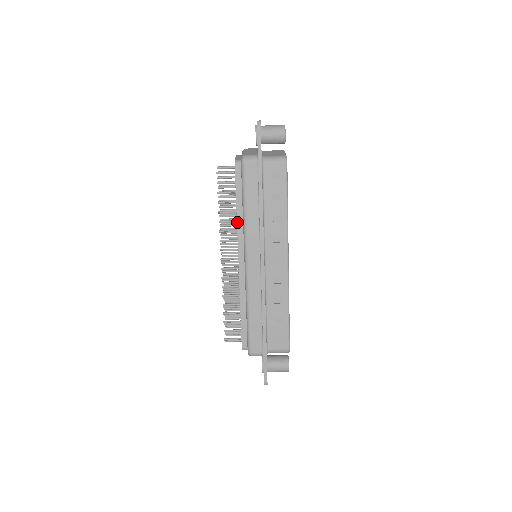
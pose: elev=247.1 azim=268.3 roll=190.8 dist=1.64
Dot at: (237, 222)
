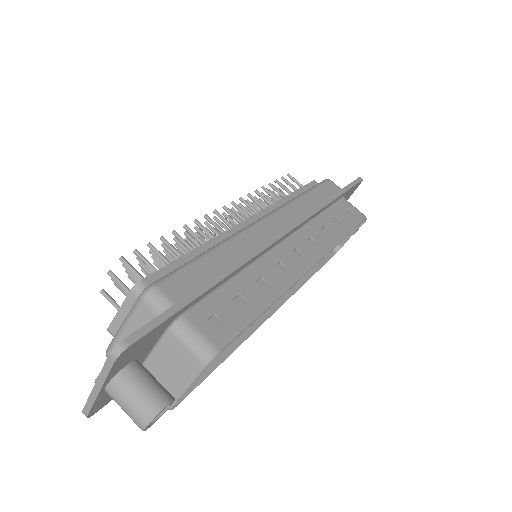
Dot at: (280, 200)
